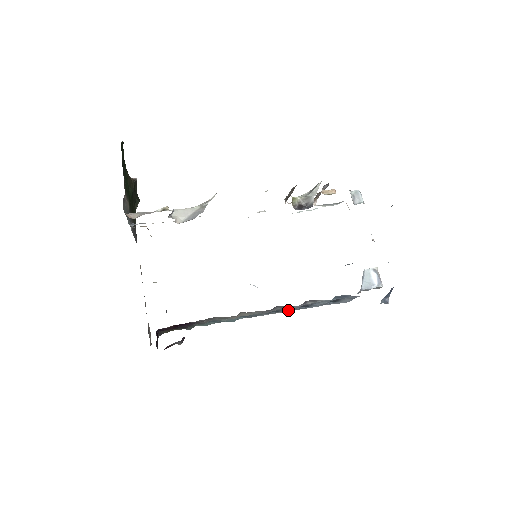
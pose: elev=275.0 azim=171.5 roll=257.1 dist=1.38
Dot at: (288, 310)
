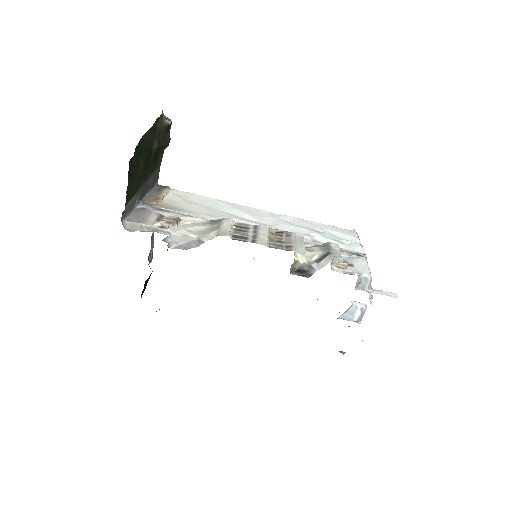
Dot at: occluded
